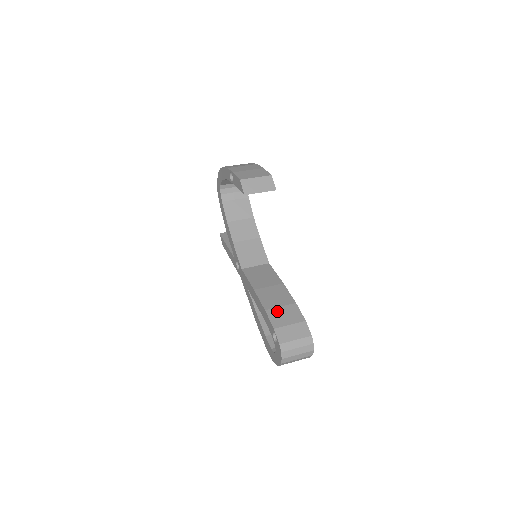
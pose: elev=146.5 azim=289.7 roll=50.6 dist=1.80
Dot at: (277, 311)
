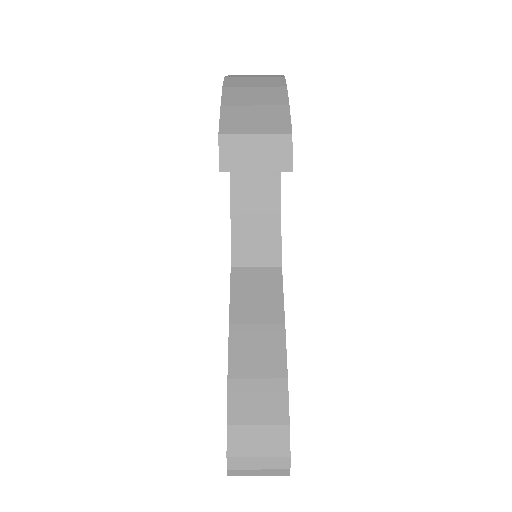
Dot at: (247, 387)
